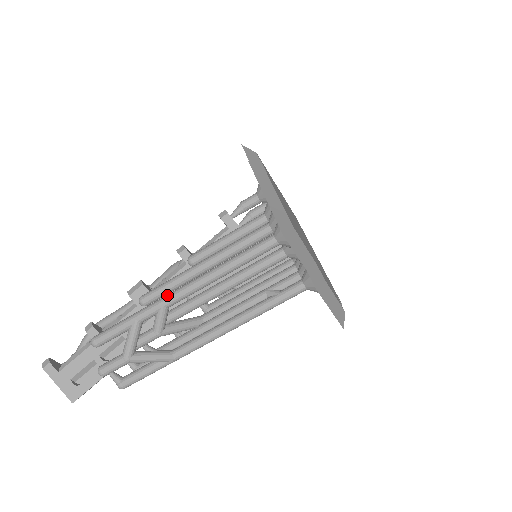
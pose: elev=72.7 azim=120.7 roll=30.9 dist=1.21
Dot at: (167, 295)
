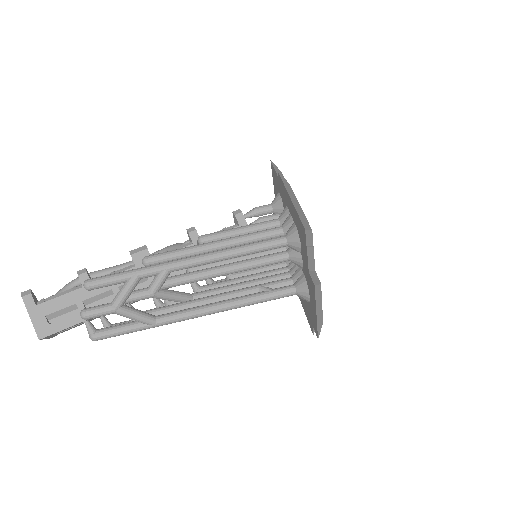
Dot at: (174, 260)
